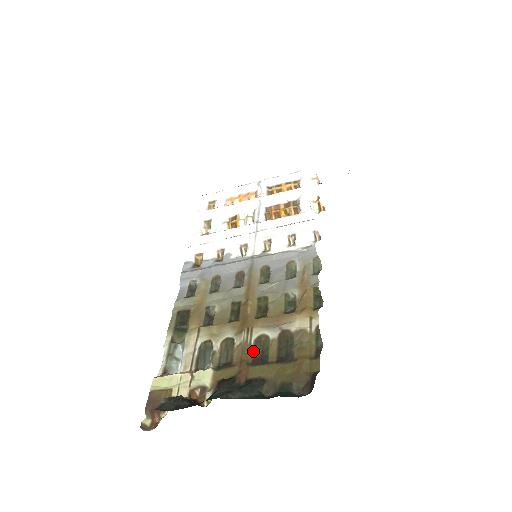
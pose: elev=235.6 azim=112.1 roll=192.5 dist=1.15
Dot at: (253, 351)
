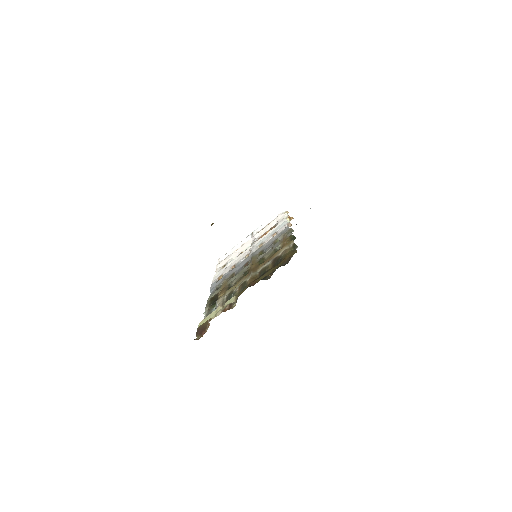
Dot at: (258, 276)
